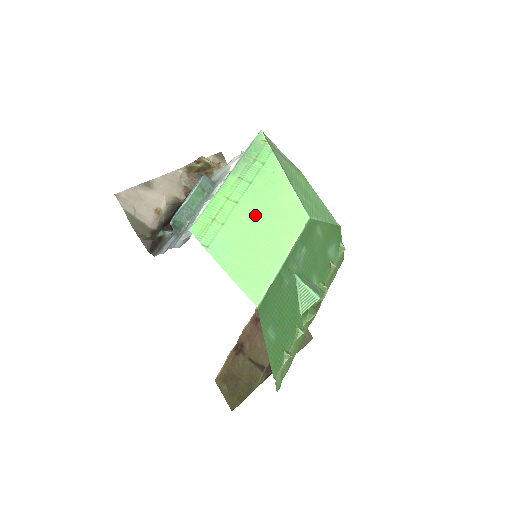
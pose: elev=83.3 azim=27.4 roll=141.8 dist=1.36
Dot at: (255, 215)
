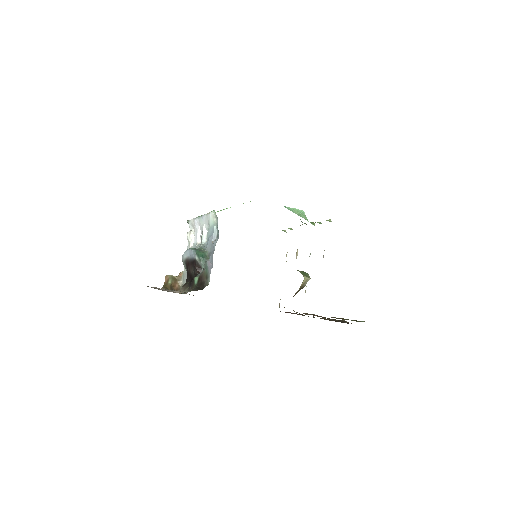
Dot at: occluded
